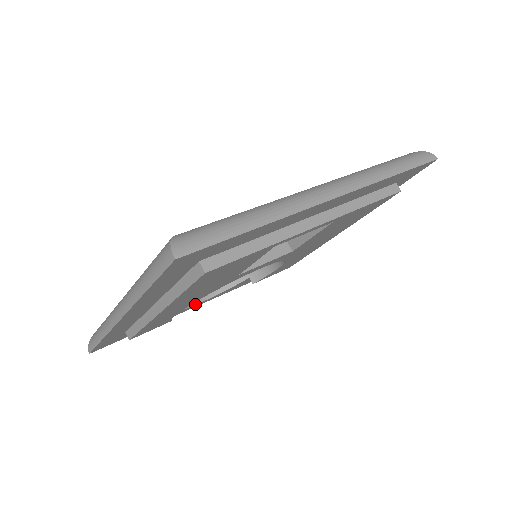
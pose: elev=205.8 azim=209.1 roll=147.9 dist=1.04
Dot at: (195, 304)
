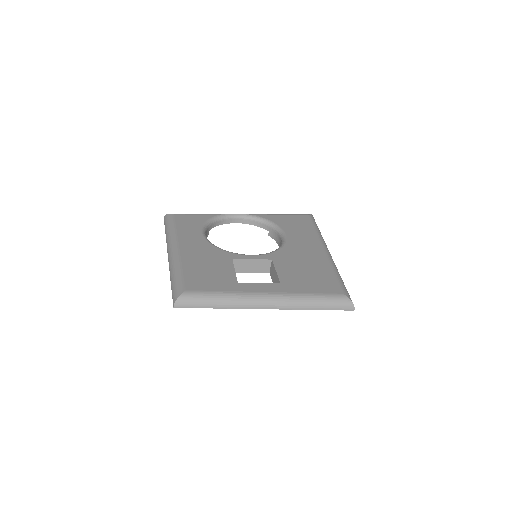
Dot at: occluded
